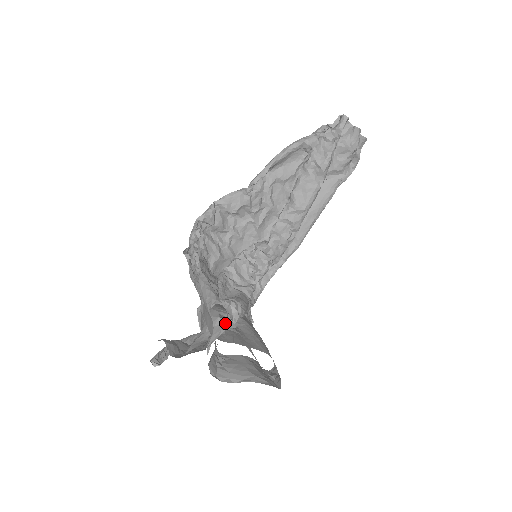
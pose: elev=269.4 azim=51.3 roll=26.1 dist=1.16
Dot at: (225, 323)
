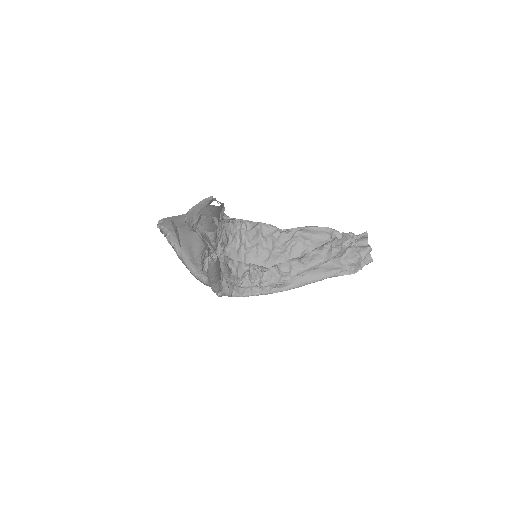
Dot at: (213, 217)
